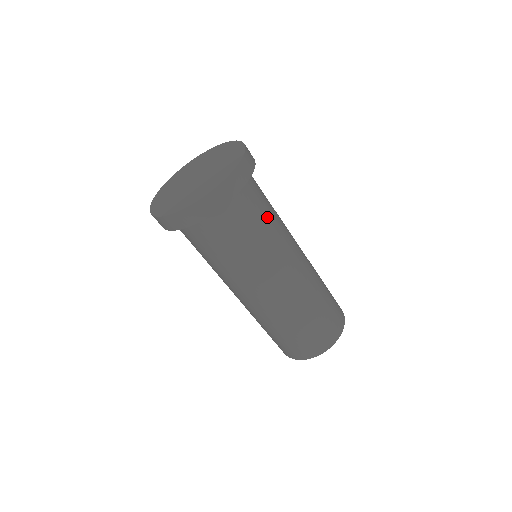
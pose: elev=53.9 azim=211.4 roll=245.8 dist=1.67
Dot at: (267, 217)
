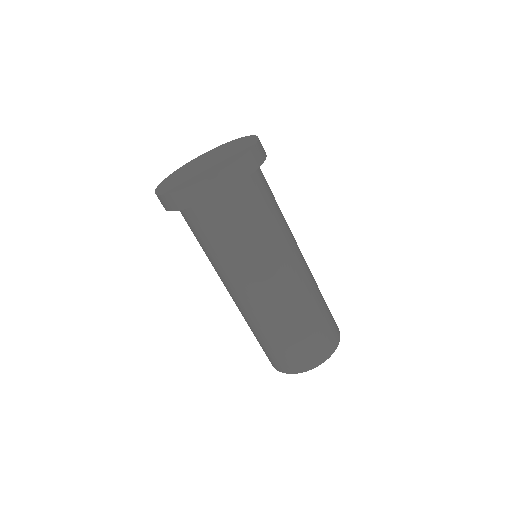
Dot at: (276, 203)
